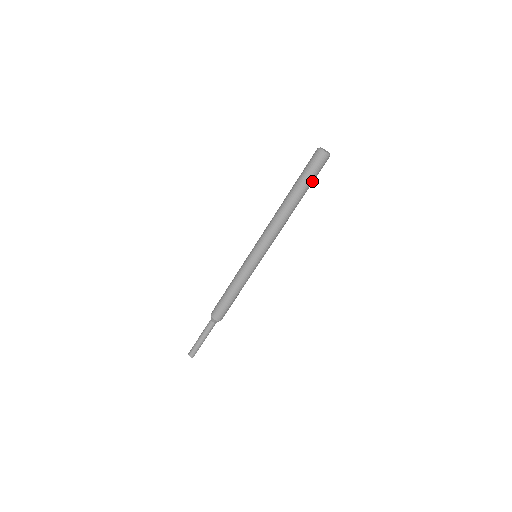
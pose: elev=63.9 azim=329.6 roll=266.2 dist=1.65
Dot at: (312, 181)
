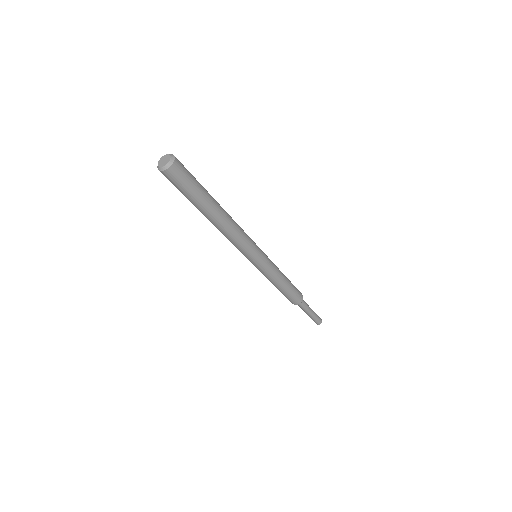
Dot at: (198, 188)
